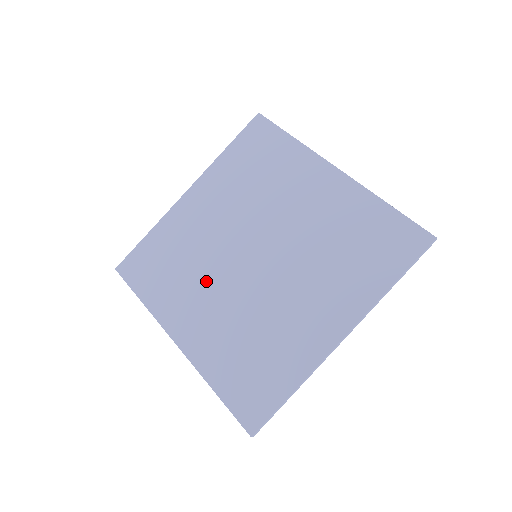
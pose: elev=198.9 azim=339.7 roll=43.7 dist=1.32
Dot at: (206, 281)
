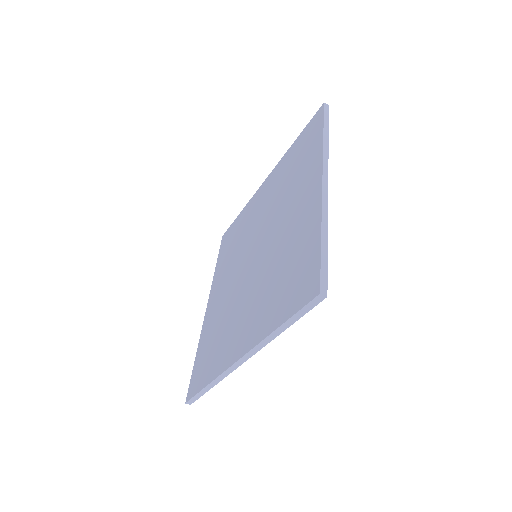
Dot at: (237, 308)
